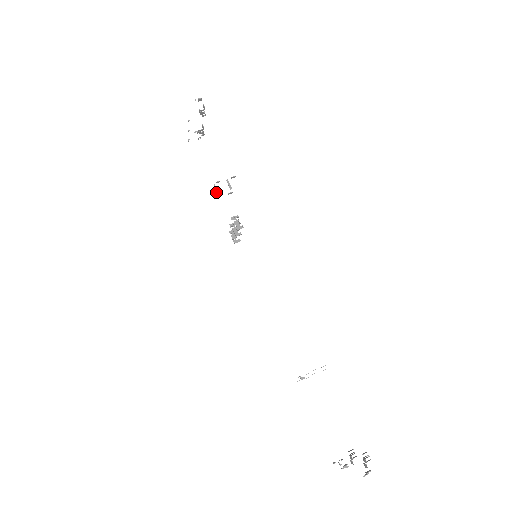
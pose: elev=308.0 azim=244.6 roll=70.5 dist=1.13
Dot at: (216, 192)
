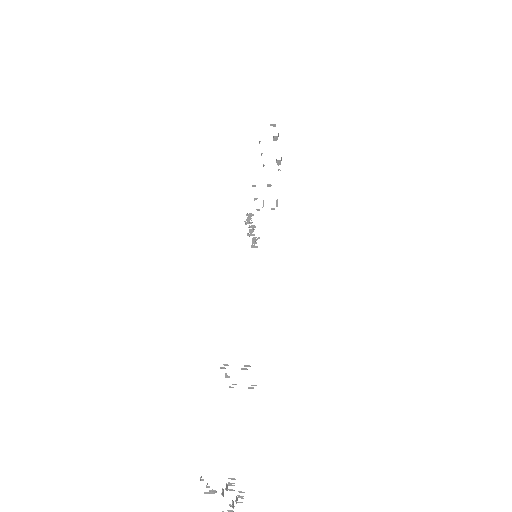
Dot at: (254, 199)
